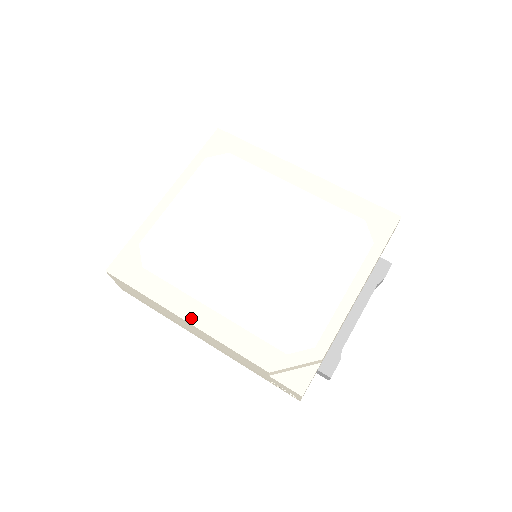
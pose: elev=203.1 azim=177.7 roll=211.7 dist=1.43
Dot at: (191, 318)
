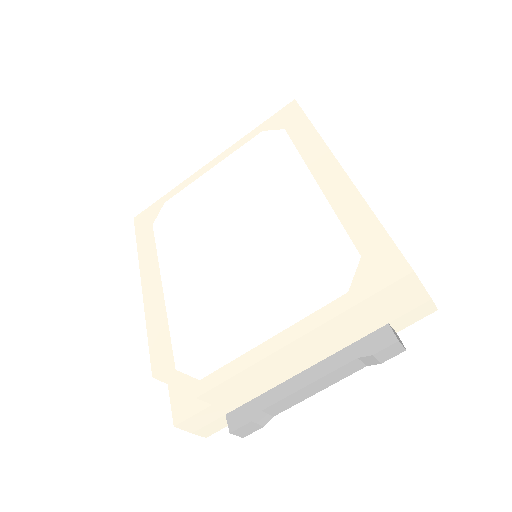
Dot at: (146, 287)
